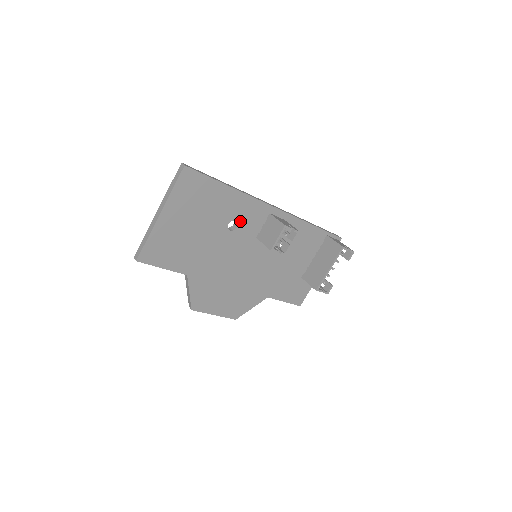
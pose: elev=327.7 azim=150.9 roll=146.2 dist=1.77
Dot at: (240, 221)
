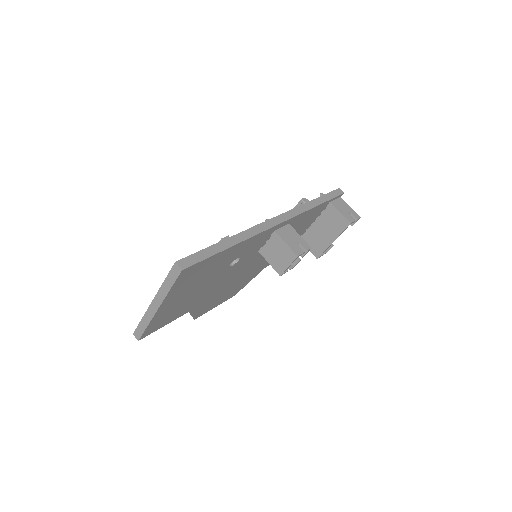
Dot at: (243, 254)
